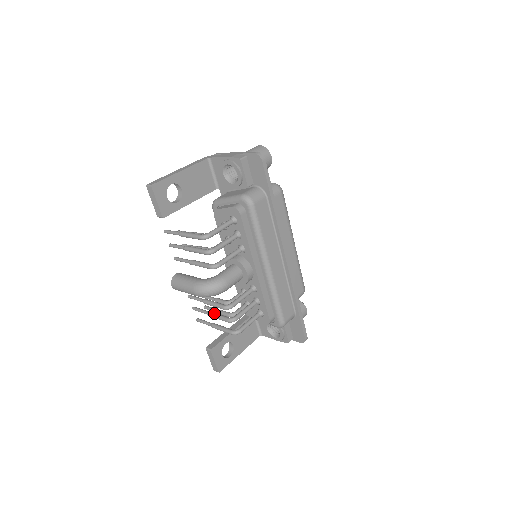
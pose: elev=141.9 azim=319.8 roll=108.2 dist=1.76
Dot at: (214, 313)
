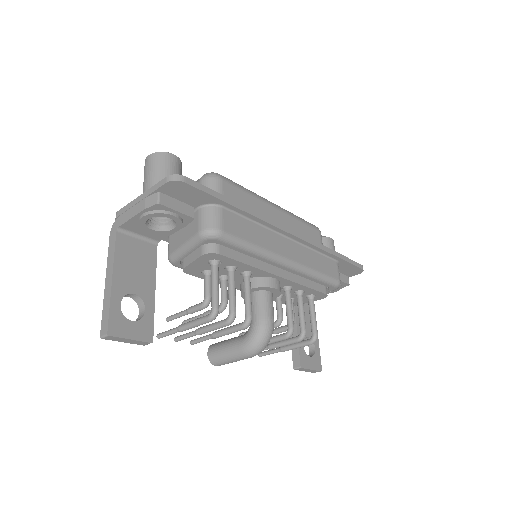
Dot at: (276, 344)
